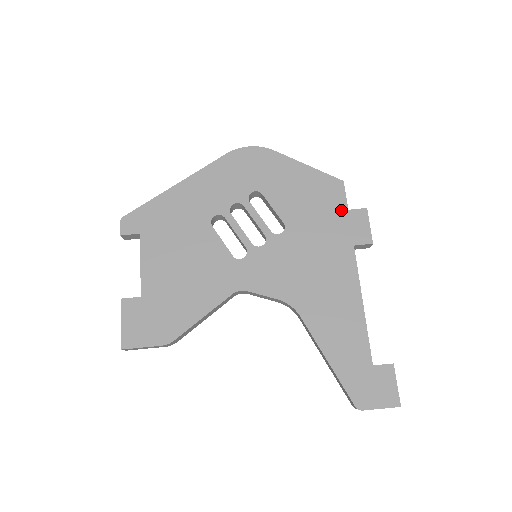
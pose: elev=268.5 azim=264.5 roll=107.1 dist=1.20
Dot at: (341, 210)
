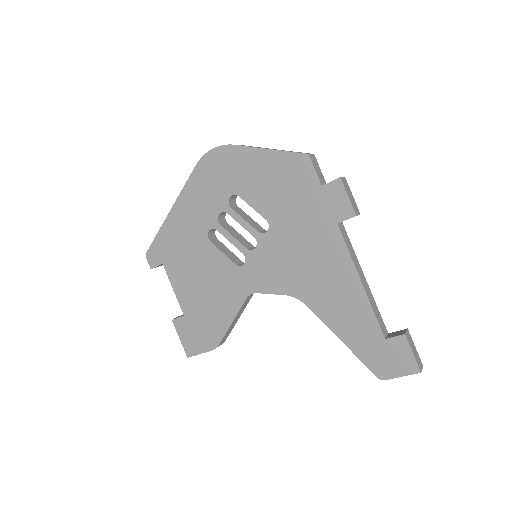
Dot at: (315, 189)
